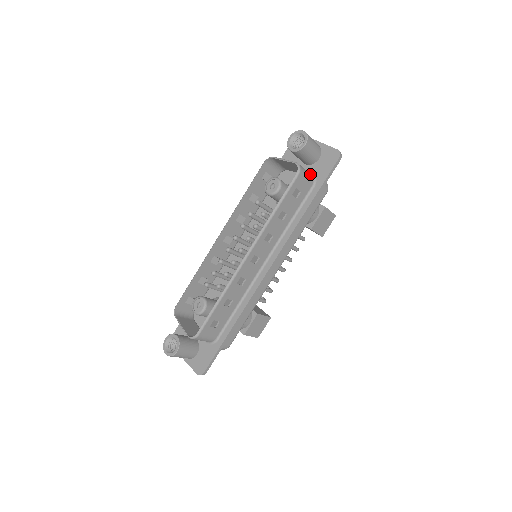
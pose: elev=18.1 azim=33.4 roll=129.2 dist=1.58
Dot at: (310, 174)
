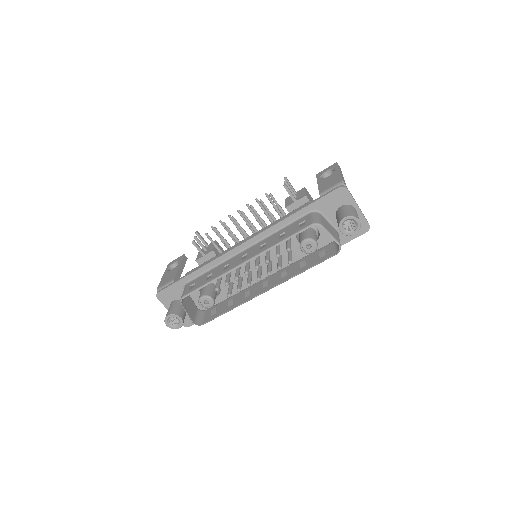
Dot at: occluded
